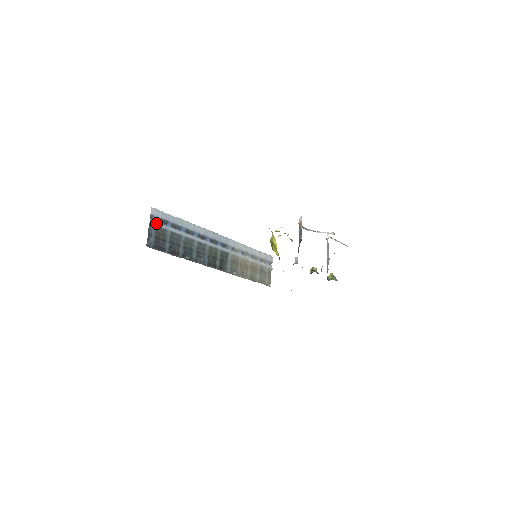
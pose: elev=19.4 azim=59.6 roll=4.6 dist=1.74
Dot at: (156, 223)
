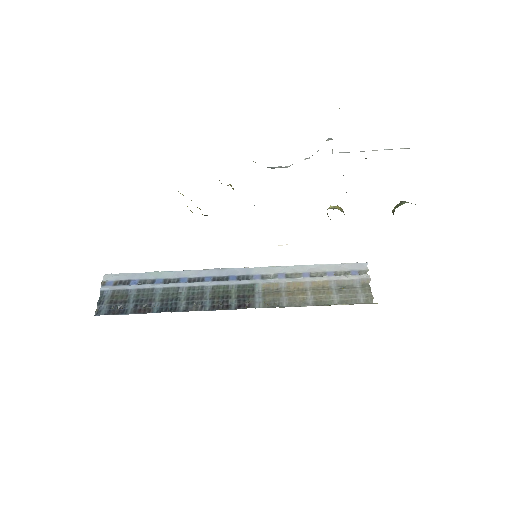
Dot at: (111, 288)
